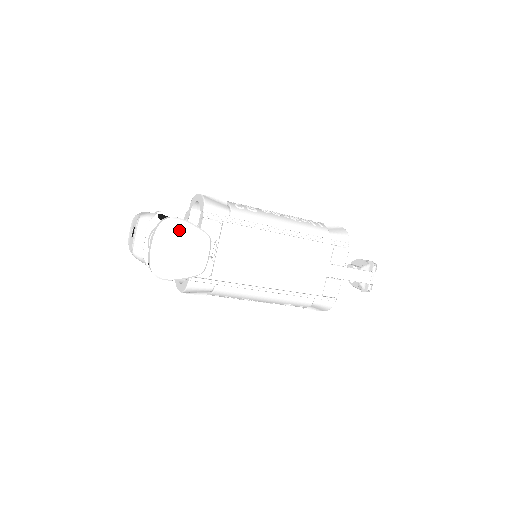
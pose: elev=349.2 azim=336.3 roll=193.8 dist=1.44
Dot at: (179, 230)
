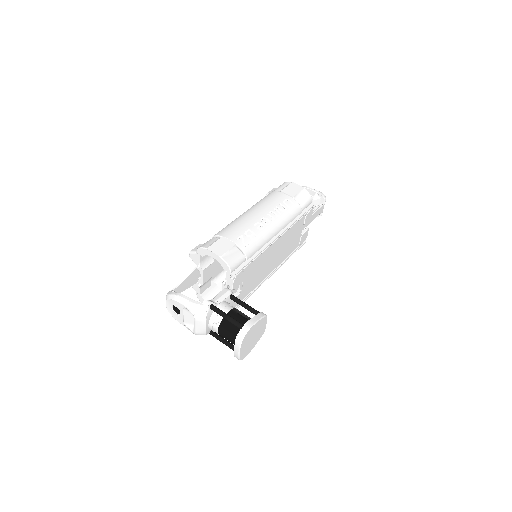
Dot at: (252, 331)
